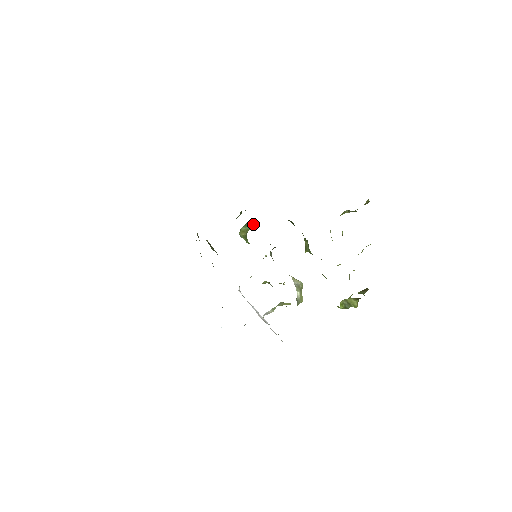
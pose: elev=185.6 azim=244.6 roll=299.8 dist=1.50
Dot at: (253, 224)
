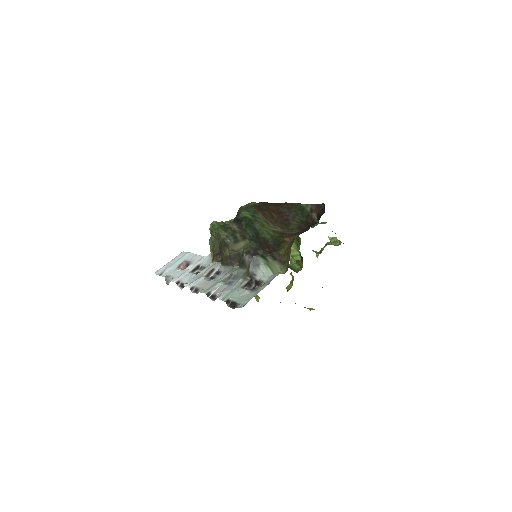
Dot at: occluded
